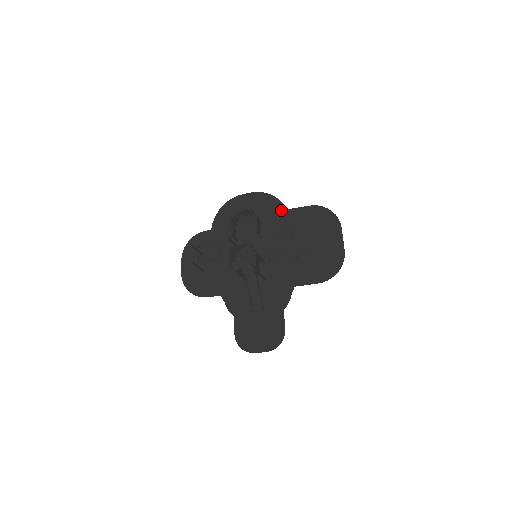
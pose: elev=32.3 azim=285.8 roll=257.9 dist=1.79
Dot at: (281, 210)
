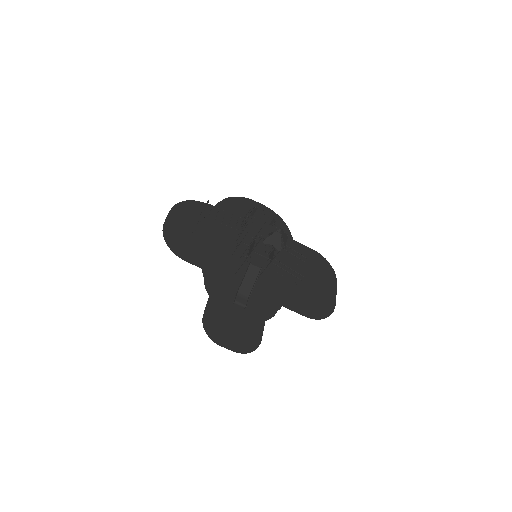
Dot at: (288, 236)
